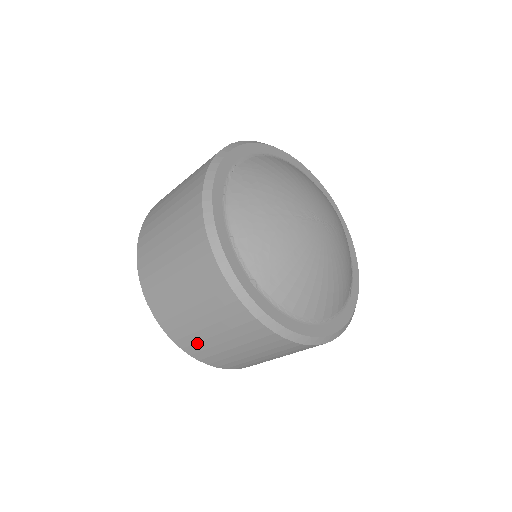
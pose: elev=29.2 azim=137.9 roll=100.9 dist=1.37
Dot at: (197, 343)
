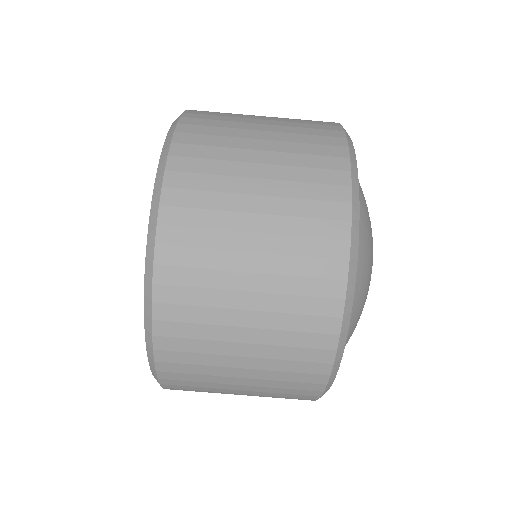
Dot at: (222, 114)
